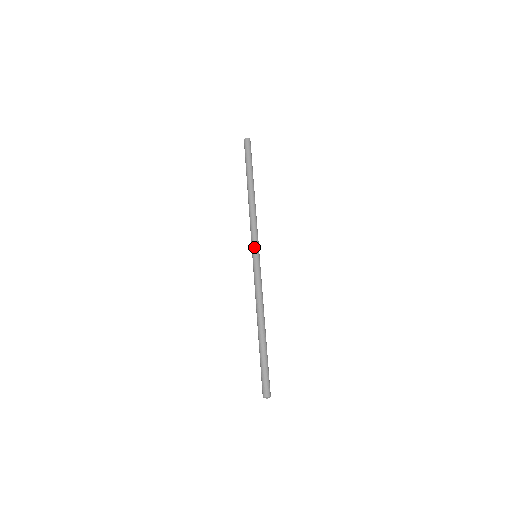
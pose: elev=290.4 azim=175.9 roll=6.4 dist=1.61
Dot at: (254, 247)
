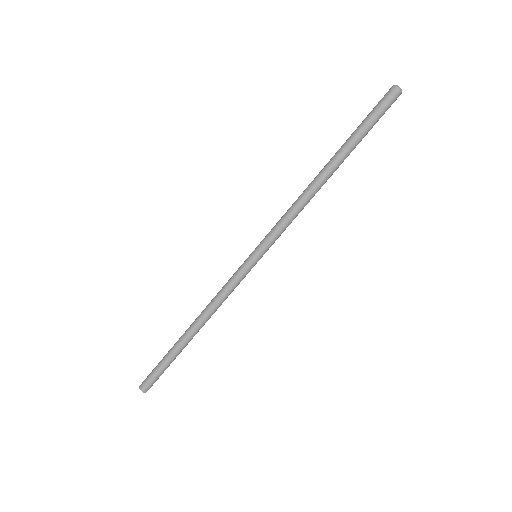
Dot at: (260, 244)
